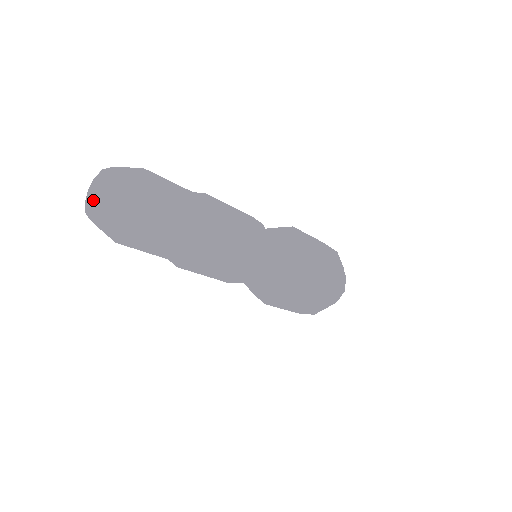
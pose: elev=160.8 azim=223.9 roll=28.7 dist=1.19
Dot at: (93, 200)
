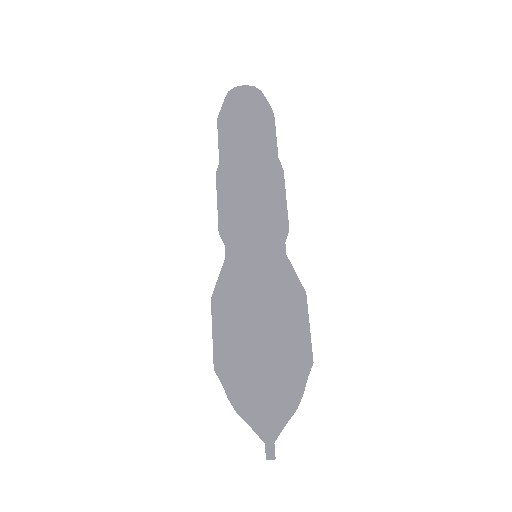
Dot at: occluded
